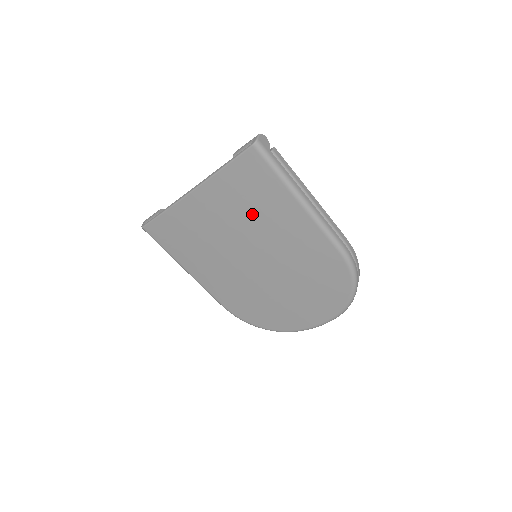
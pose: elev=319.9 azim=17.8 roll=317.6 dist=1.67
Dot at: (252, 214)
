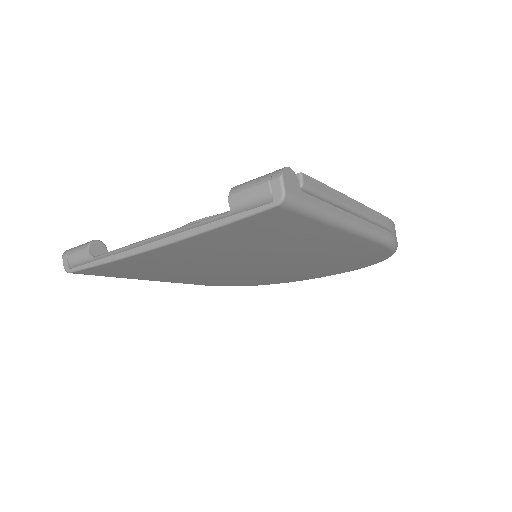
Dot at: (262, 247)
